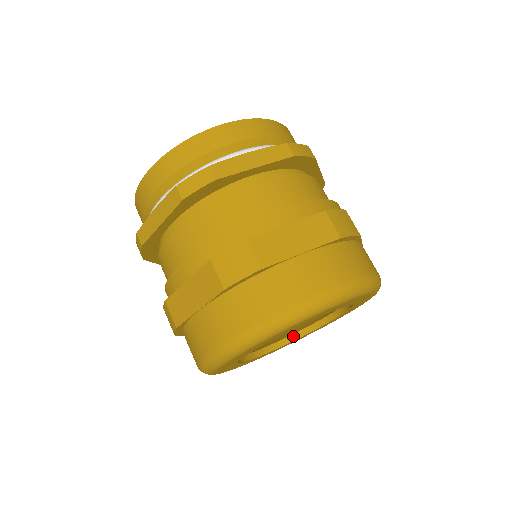
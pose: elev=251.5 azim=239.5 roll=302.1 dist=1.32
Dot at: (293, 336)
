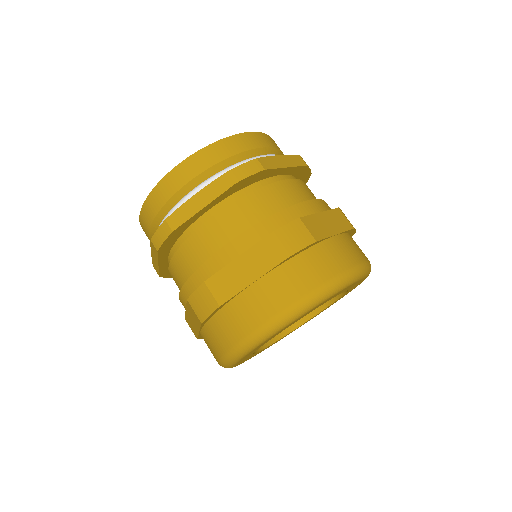
Dot at: (319, 308)
